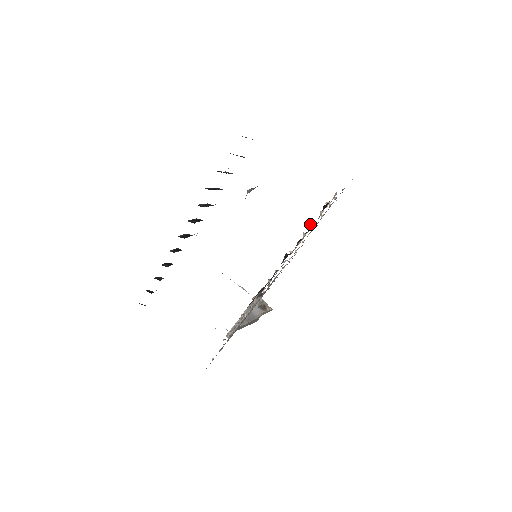
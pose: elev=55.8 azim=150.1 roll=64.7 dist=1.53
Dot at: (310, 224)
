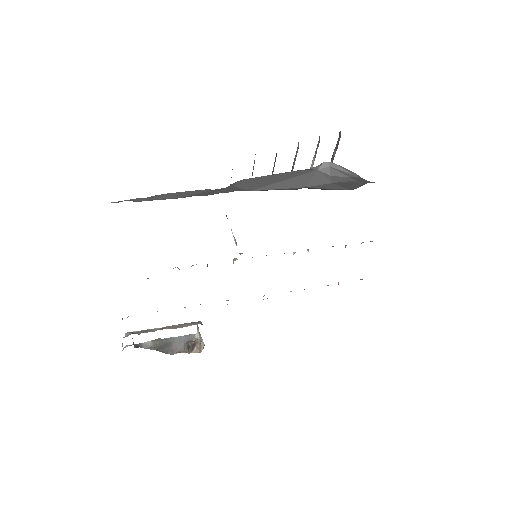
Dot at: occluded
